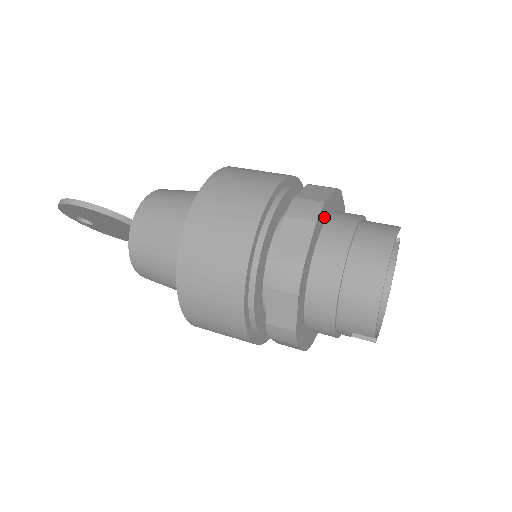
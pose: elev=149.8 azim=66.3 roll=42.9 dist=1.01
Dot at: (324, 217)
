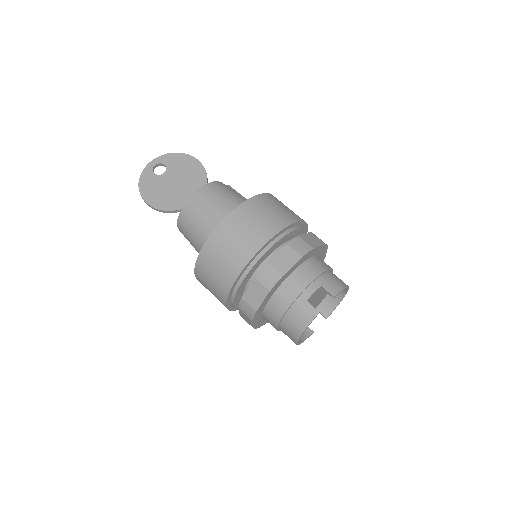
Dot at: (263, 307)
